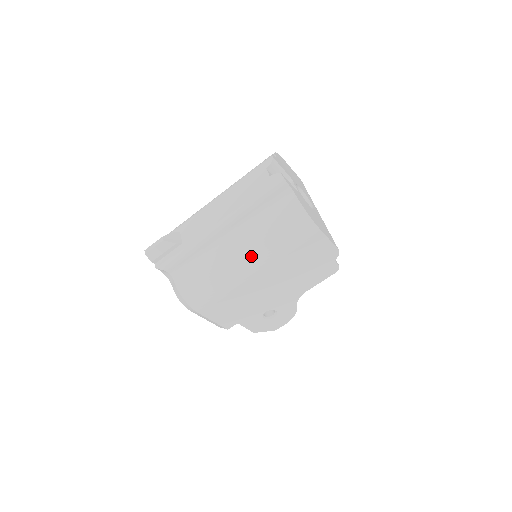
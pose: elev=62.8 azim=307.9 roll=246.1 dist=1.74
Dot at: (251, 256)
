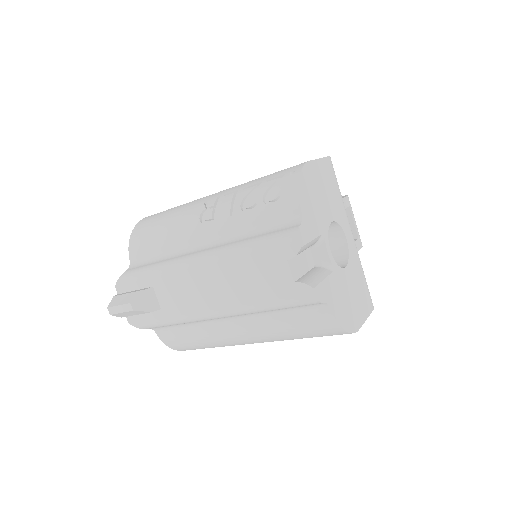
Dot at: (260, 341)
